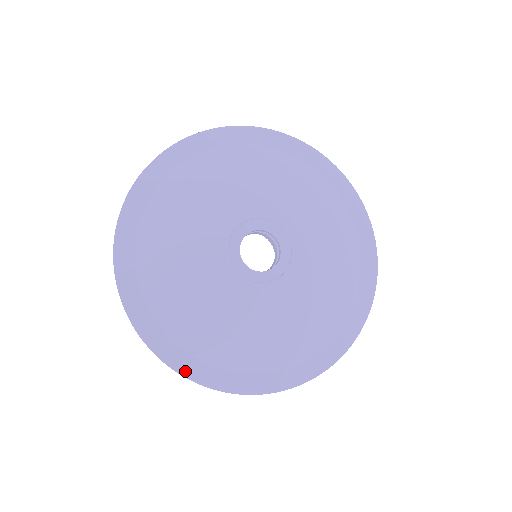
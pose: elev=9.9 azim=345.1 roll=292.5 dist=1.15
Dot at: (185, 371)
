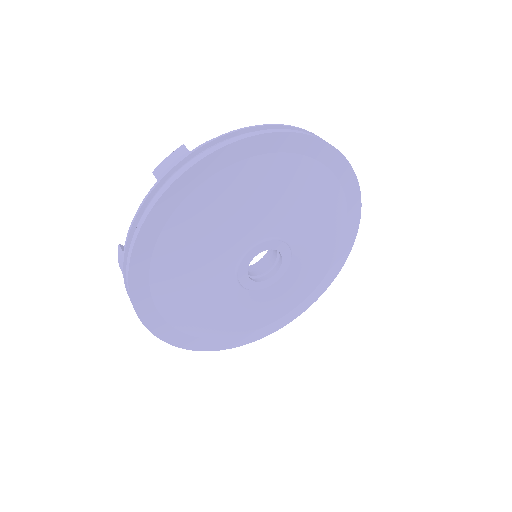
Dot at: (170, 340)
